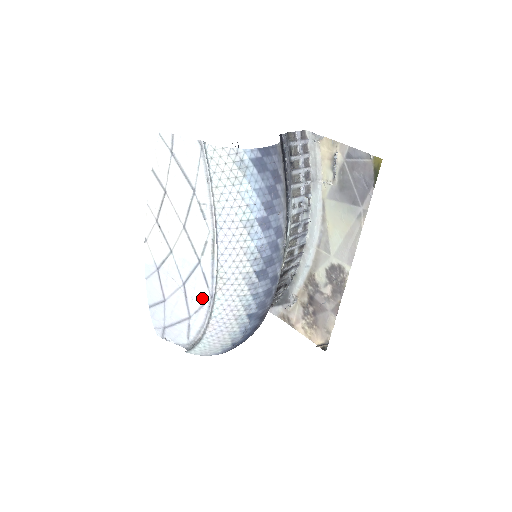
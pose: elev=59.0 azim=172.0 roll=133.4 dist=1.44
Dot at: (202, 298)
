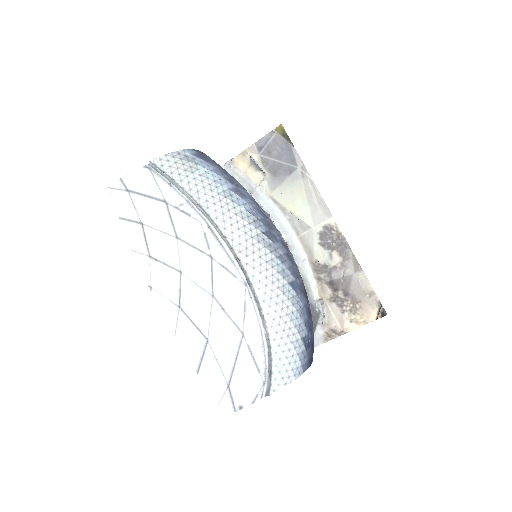
Dot at: (239, 295)
